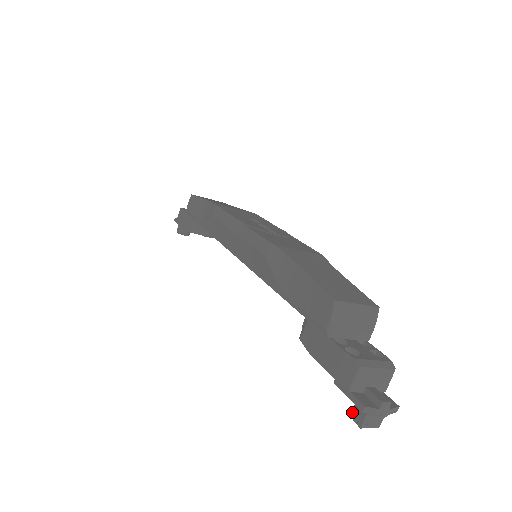
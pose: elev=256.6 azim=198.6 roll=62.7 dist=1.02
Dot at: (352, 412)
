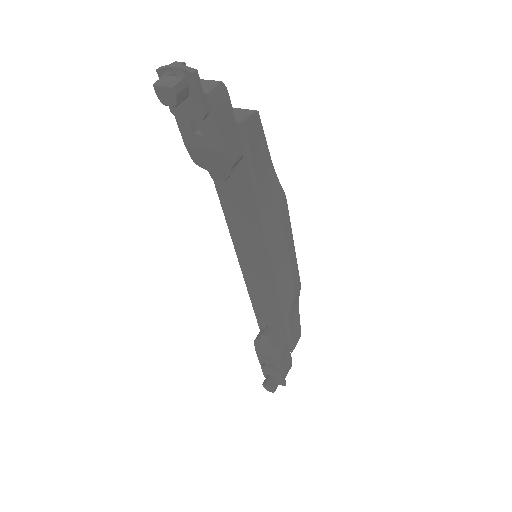
Dot at: (163, 100)
